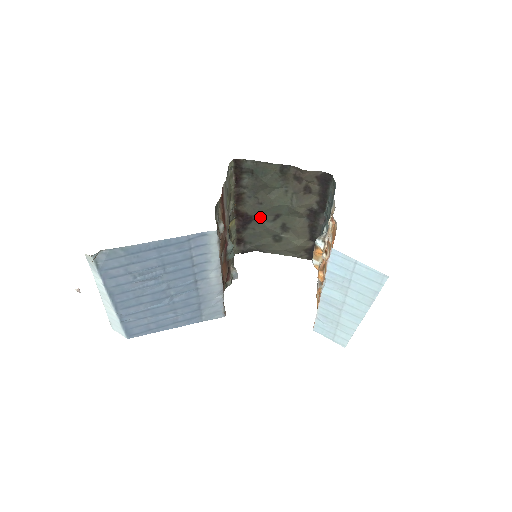
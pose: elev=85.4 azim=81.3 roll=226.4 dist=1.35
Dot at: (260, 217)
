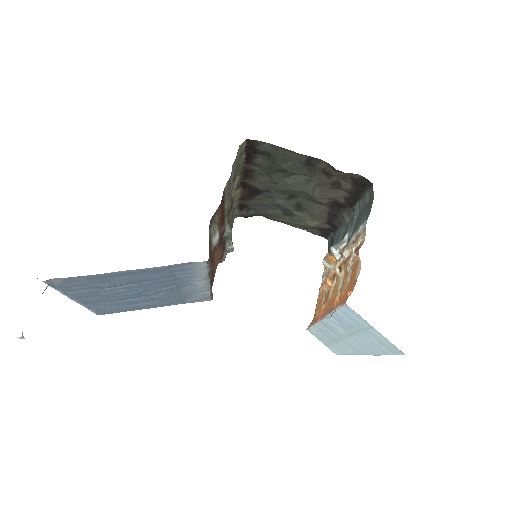
Dot at: (271, 193)
